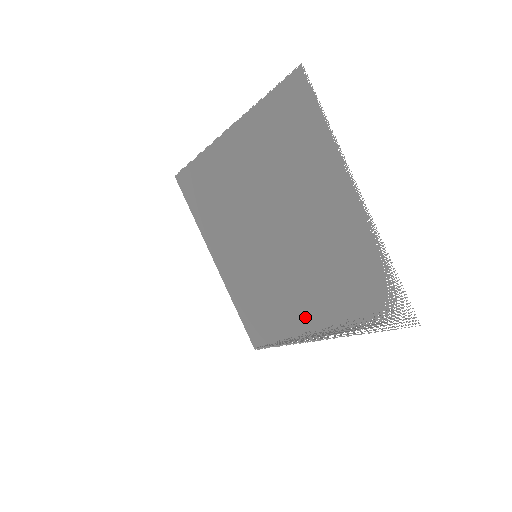
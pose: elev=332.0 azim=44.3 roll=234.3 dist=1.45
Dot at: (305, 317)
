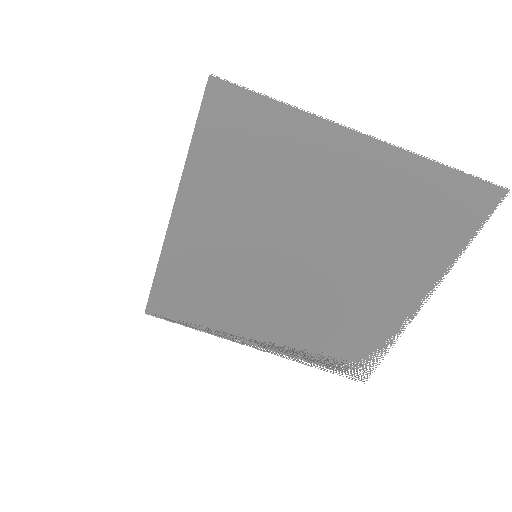
Dot at: (260, 329)
